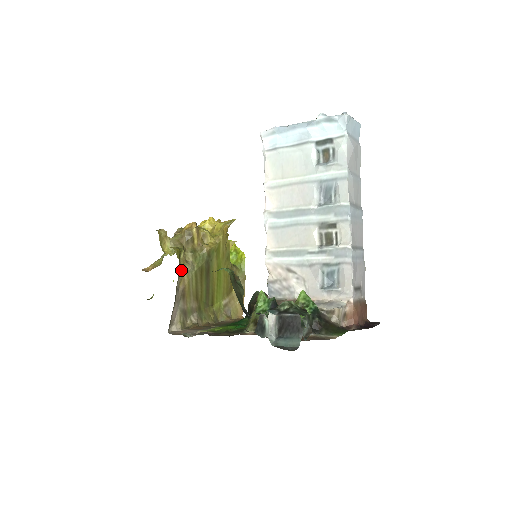
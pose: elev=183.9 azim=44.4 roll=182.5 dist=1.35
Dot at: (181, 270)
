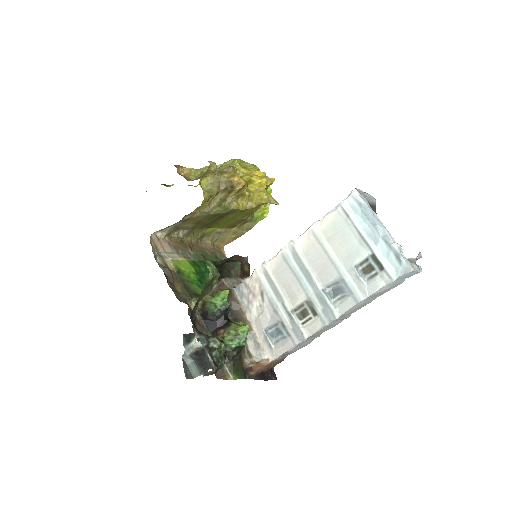
Dot at: occluded
